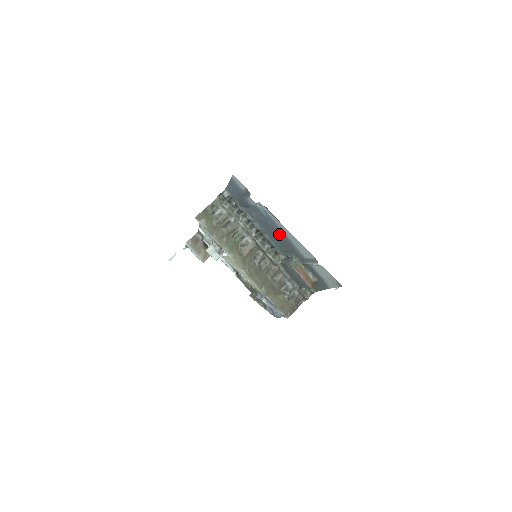
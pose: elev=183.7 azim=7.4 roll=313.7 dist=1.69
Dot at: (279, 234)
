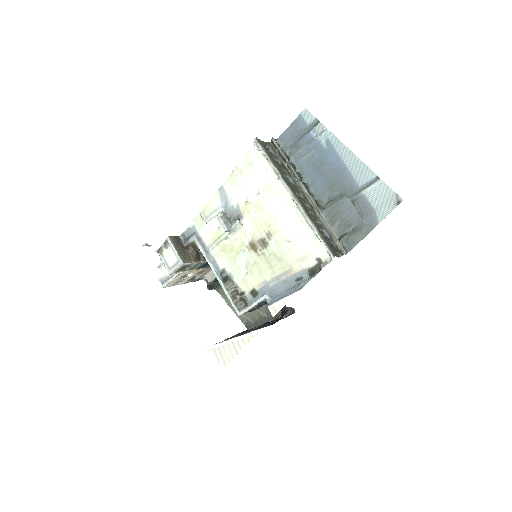
Dot at: (333, 169)
